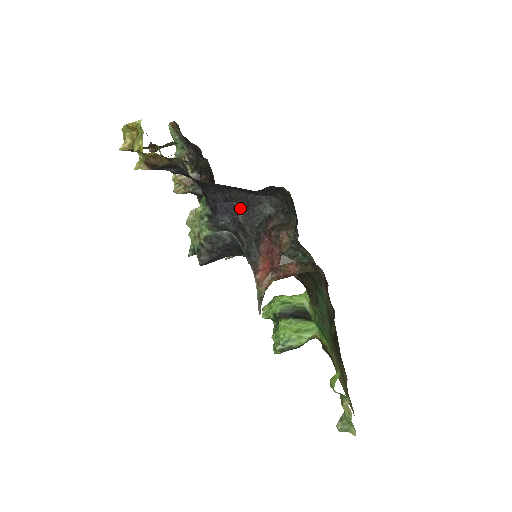
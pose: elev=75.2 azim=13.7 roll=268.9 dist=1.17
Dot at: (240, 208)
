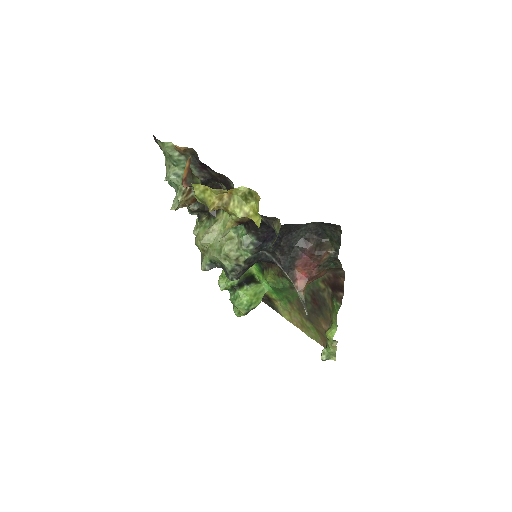
Dot at: (282, 234)
